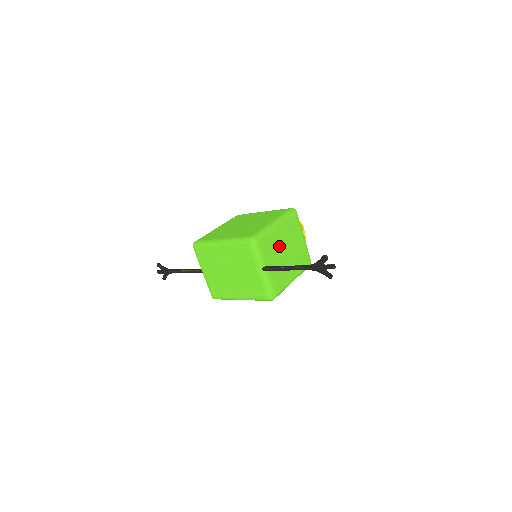
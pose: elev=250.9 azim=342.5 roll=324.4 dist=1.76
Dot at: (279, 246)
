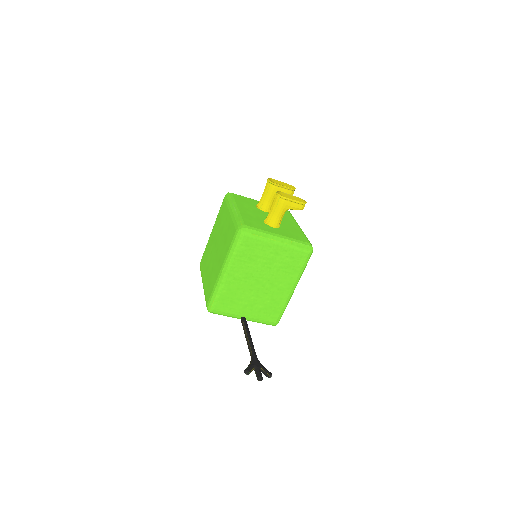
Dot at: (246, 287)
